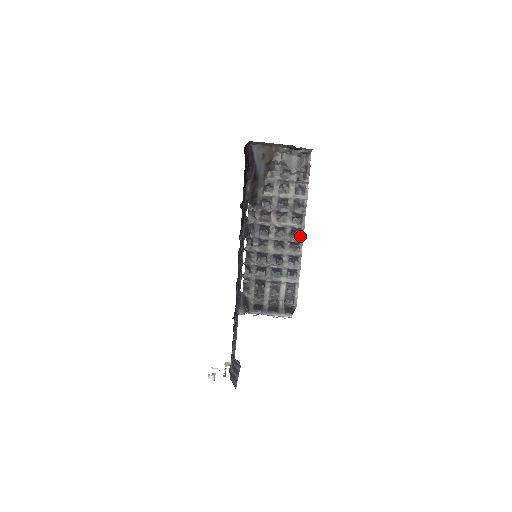
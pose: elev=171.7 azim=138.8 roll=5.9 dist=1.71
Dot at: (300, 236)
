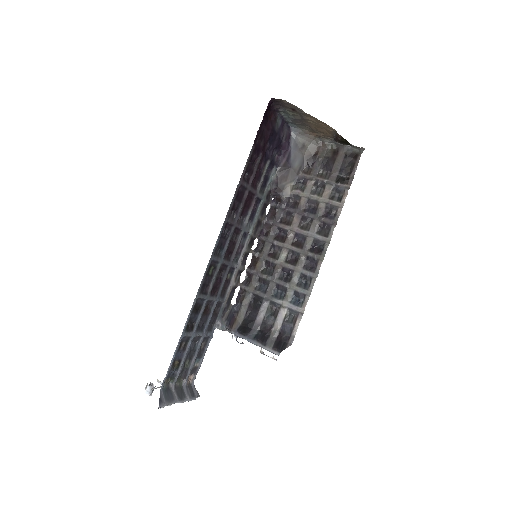
Dot at: (321, 252)
